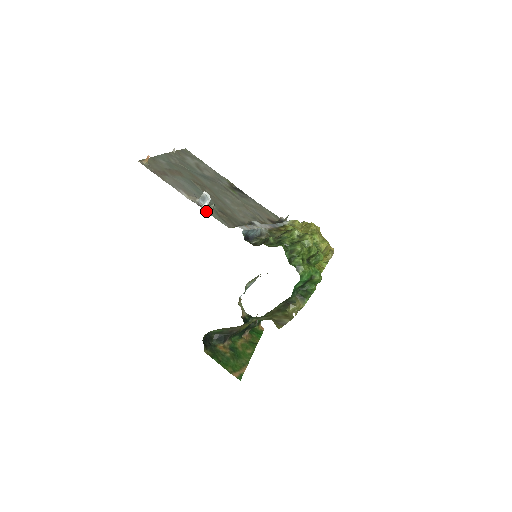
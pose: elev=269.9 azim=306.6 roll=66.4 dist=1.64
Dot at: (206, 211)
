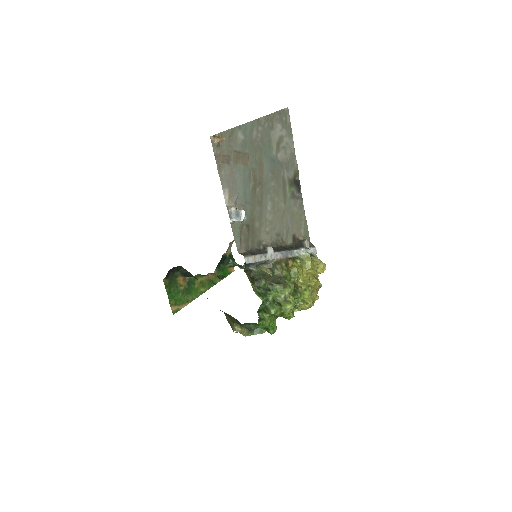
Dot at: (232, 224)
